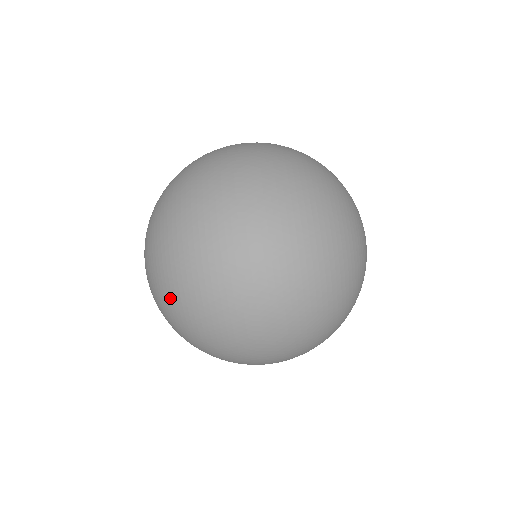
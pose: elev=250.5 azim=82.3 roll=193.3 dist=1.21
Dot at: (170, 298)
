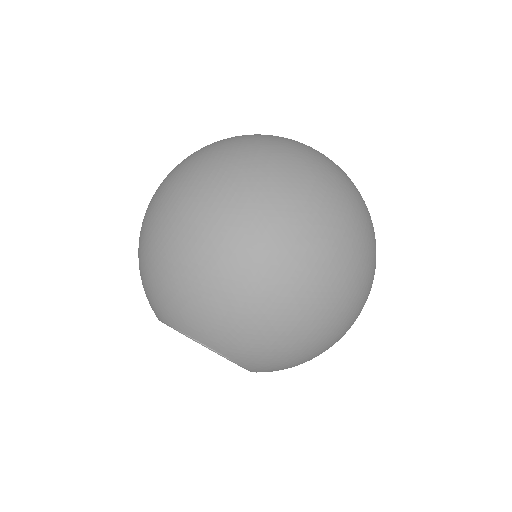
Dot at: (221, 173)
